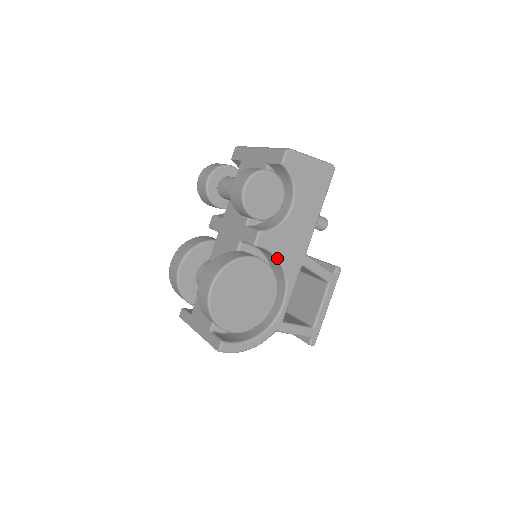
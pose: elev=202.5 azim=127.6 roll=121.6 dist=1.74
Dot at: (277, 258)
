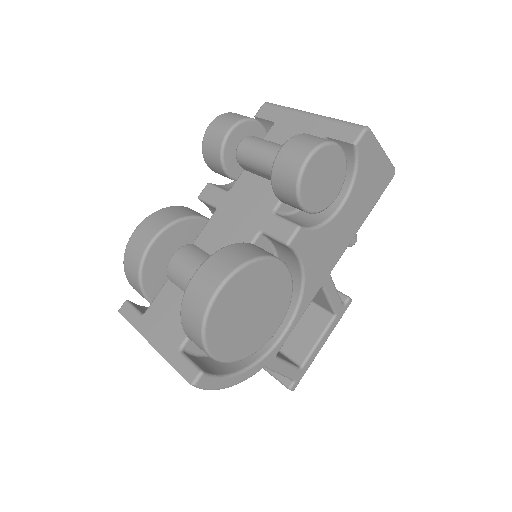
Dot at: (303, 269)
